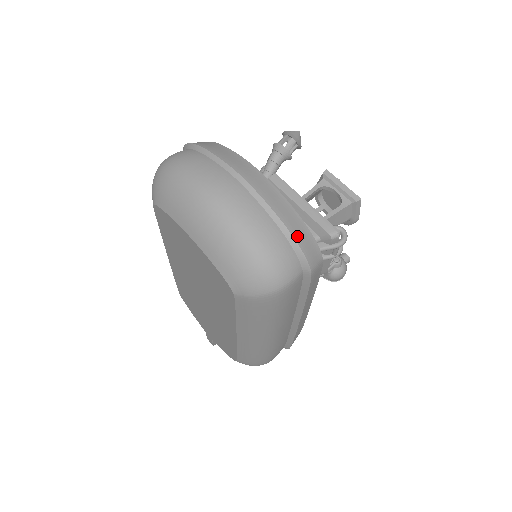
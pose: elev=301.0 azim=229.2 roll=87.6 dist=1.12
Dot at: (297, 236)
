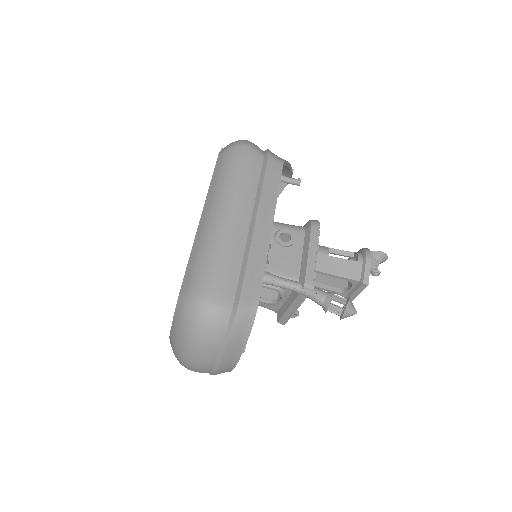
Dot at: occluded
